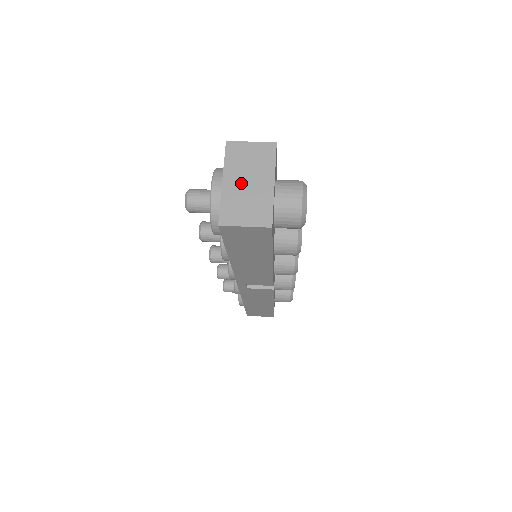
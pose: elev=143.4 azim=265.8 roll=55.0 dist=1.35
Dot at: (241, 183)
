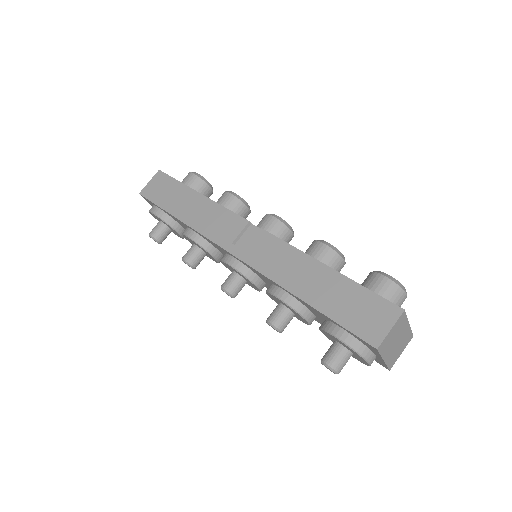
Dot at: (393, 348)
